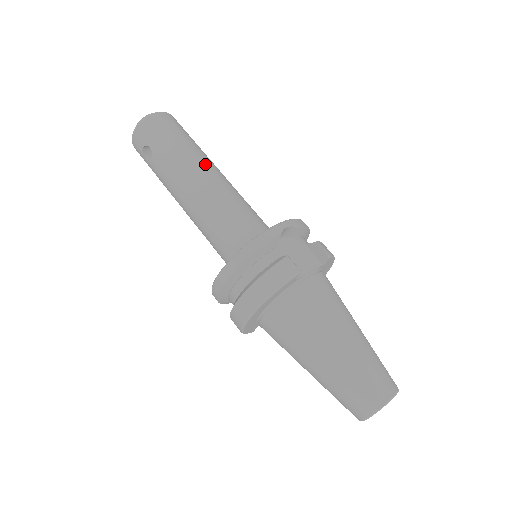
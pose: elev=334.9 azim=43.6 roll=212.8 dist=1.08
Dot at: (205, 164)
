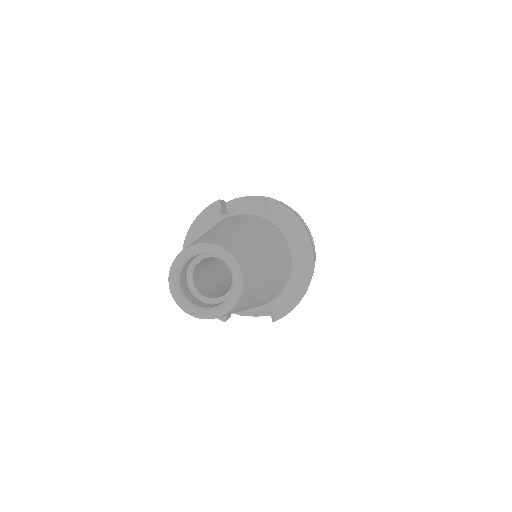
Dot at: occluded
